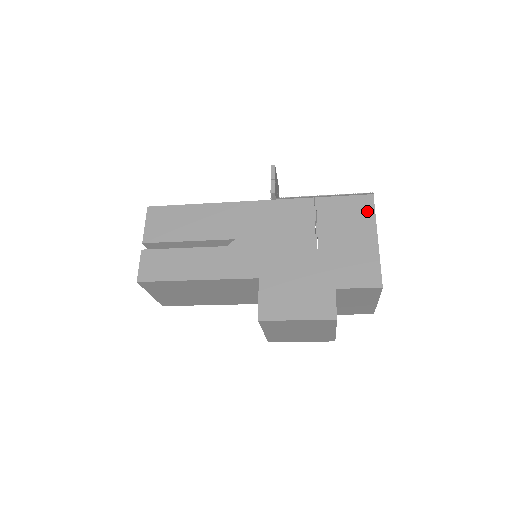
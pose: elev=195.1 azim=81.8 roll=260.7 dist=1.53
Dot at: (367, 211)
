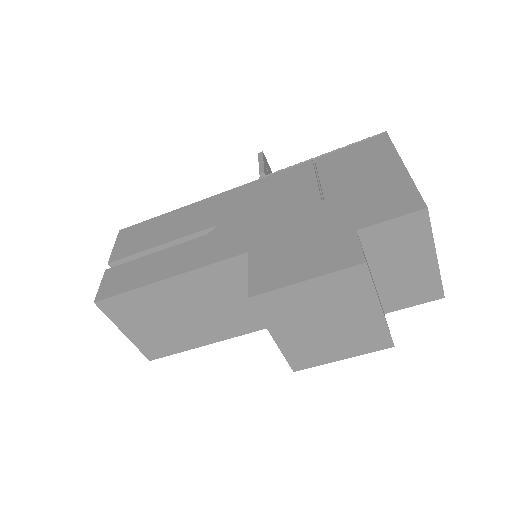
Dot at: (382, 148)
